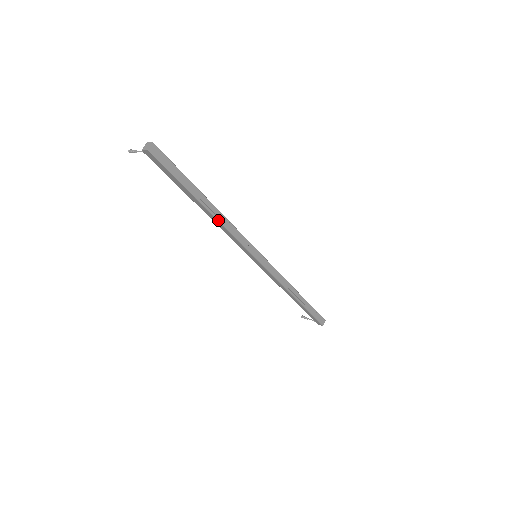
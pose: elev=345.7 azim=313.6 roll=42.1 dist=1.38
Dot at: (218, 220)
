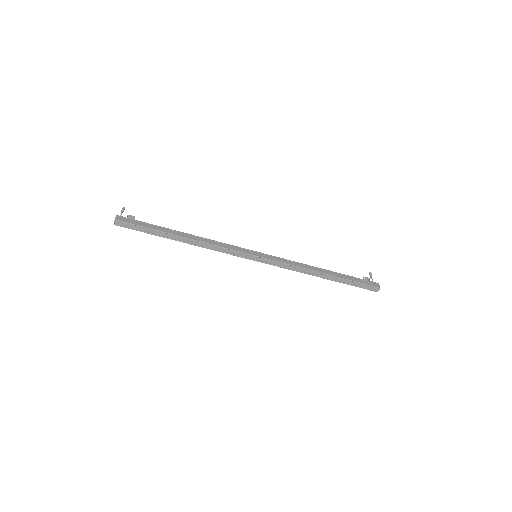
Dot at: occluded
